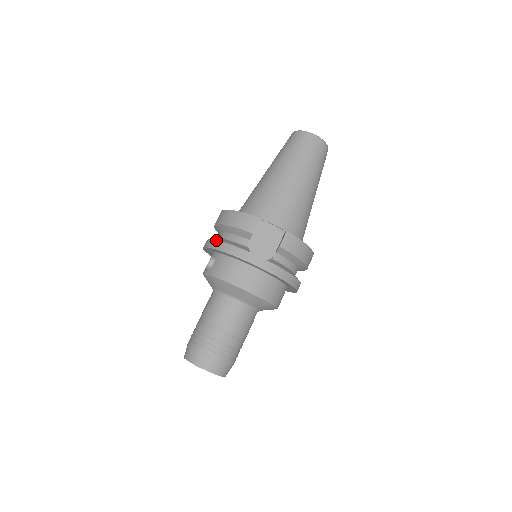
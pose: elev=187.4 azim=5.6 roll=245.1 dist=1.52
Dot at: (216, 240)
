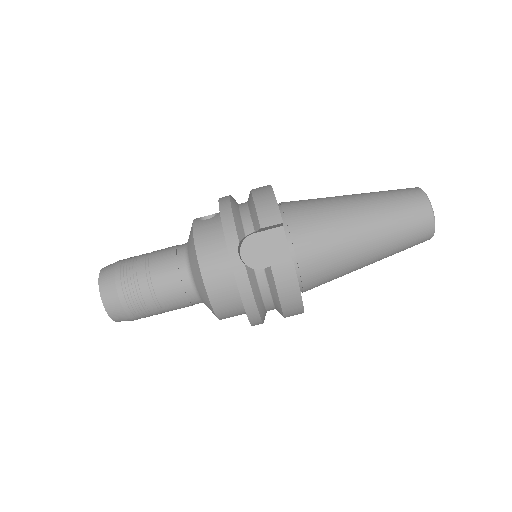
Dot at: (230, 201)
